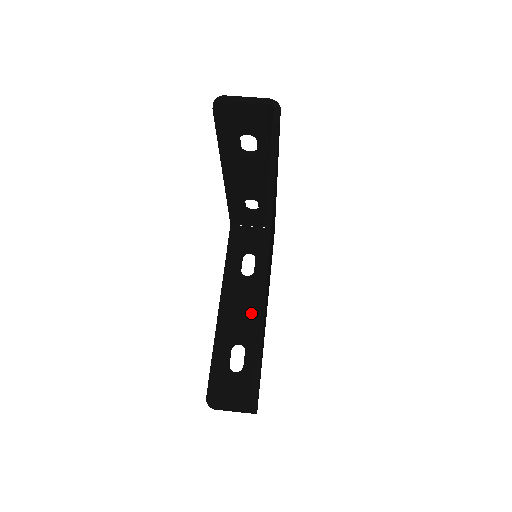
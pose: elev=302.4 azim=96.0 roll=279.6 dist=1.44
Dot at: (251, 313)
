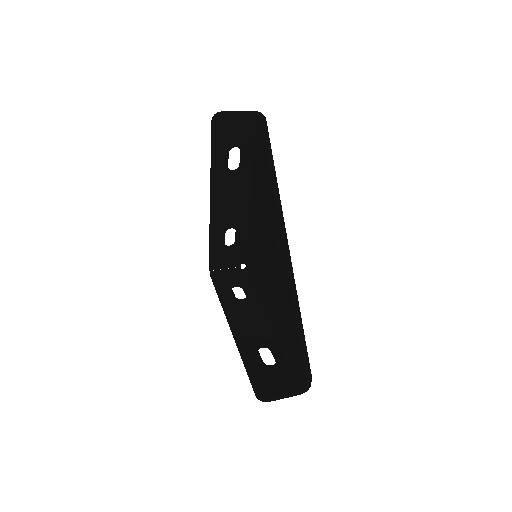
Dot at: (261, 321)
